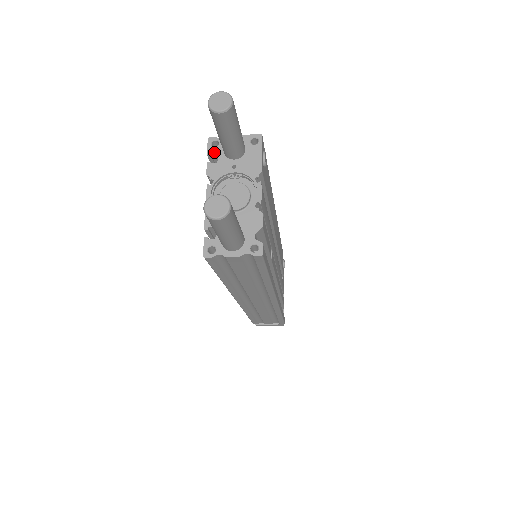
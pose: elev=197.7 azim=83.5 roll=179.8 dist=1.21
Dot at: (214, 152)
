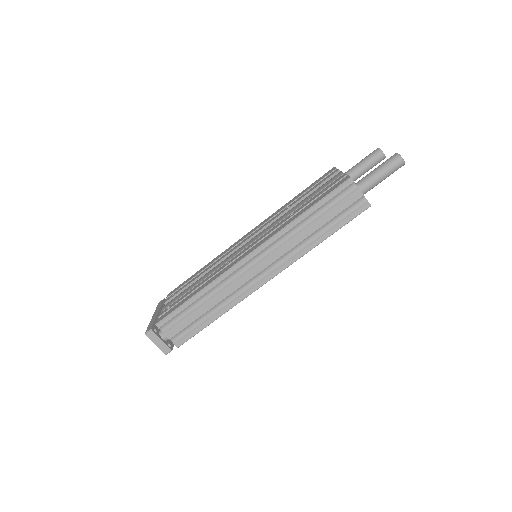
Dot at: occluded
